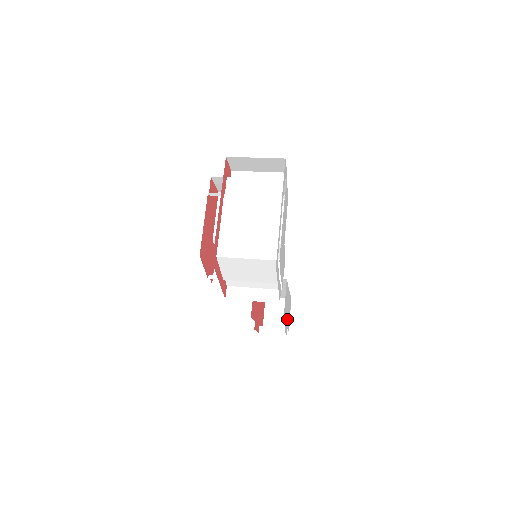
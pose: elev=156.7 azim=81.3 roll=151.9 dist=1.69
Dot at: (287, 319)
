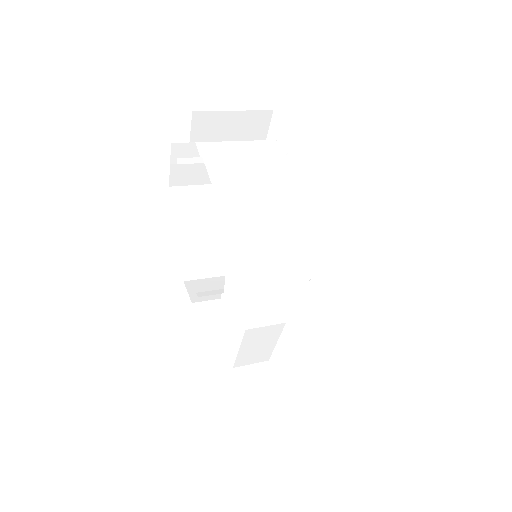
Dot at: occluded
